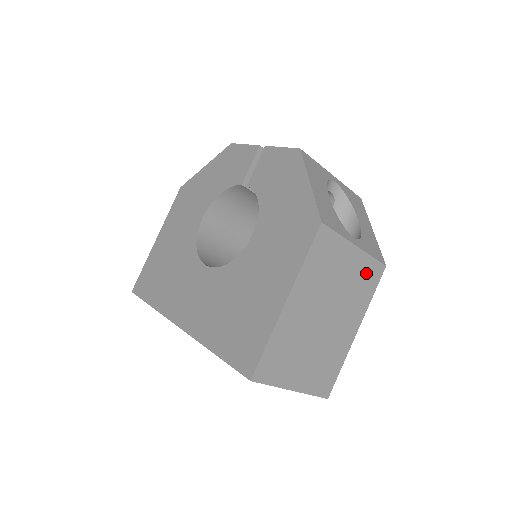
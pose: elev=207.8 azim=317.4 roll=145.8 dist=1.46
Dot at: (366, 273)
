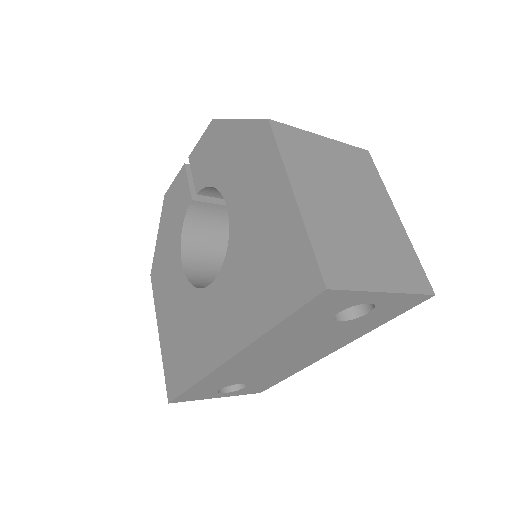
Dot at: (354, 159)
